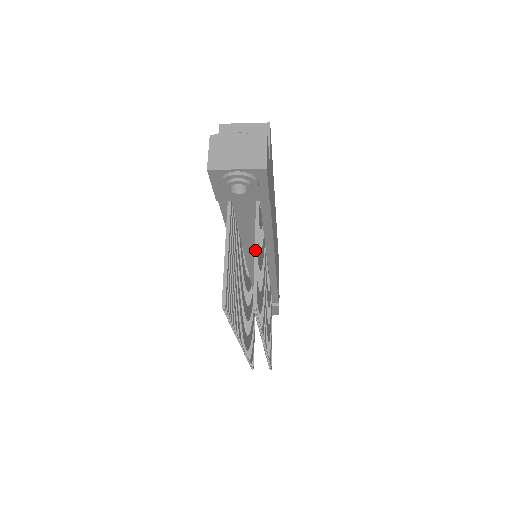
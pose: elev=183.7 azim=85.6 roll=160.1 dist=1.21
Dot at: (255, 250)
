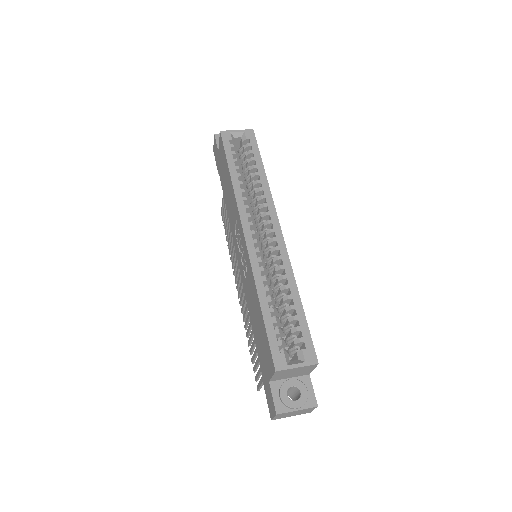
Dot at: occluded
